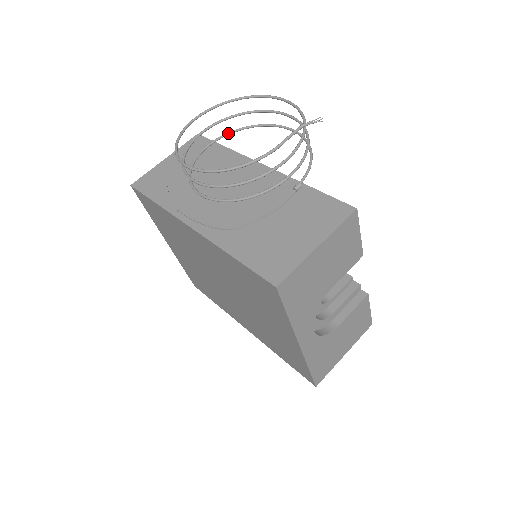
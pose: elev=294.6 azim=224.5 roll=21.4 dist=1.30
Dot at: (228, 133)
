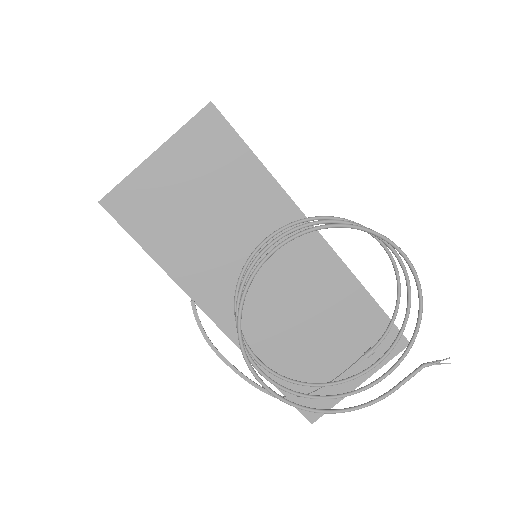
Dot at: (293, 225)
